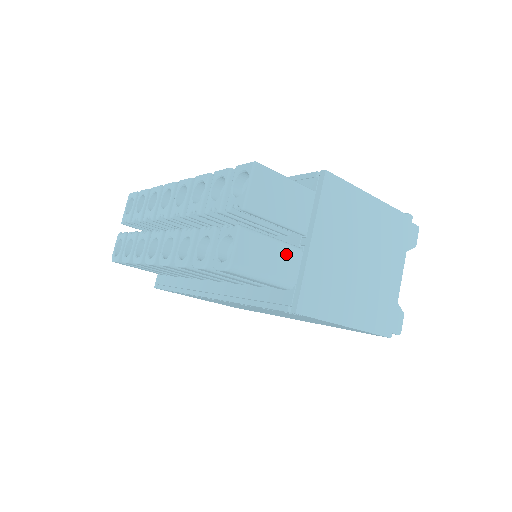
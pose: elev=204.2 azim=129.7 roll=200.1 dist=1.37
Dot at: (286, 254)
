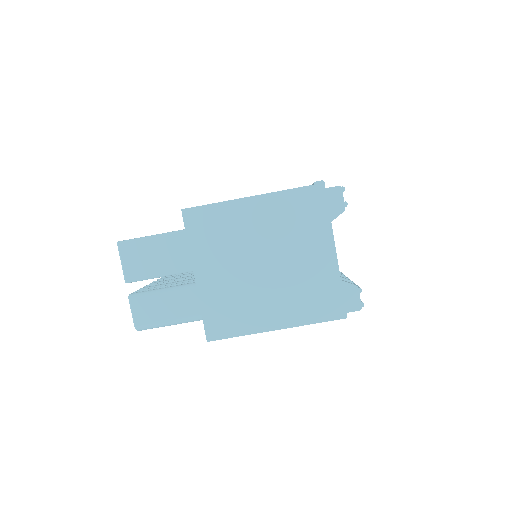
Dot at: (181, 296)
